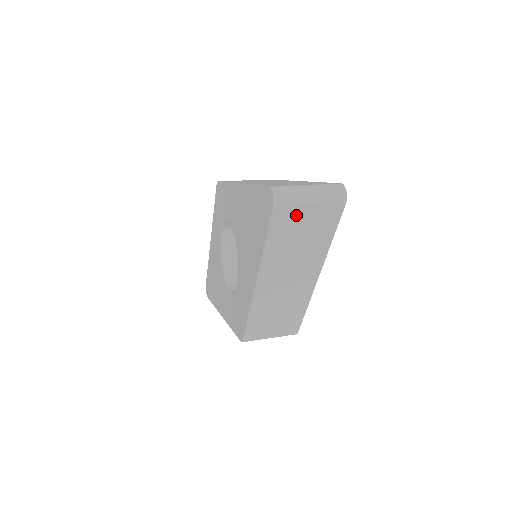
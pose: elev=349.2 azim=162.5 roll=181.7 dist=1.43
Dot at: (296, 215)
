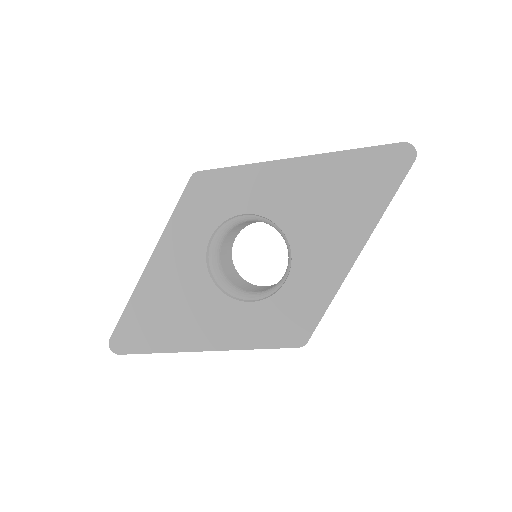
Dot at: occluded
